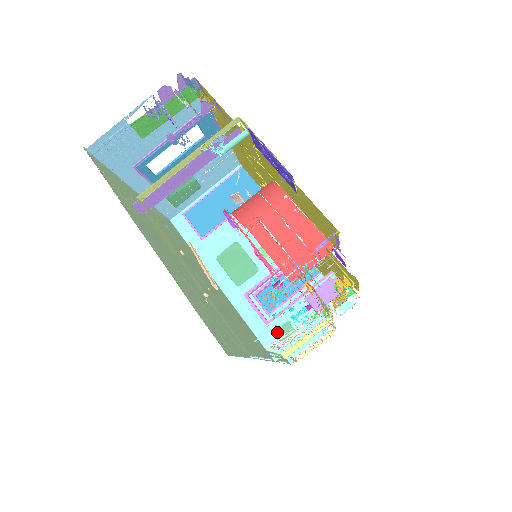
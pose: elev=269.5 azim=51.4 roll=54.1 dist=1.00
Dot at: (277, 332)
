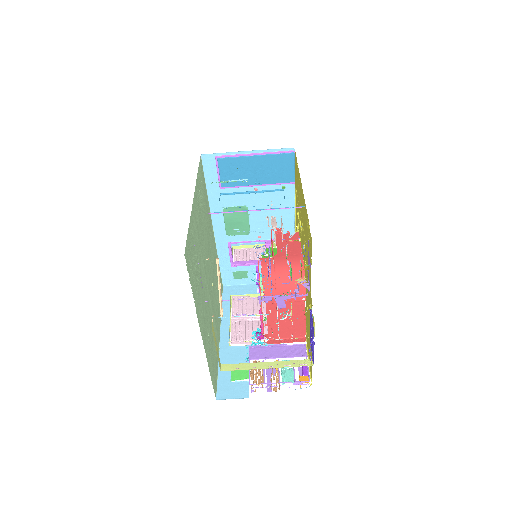
Dot at: (235, 273)
